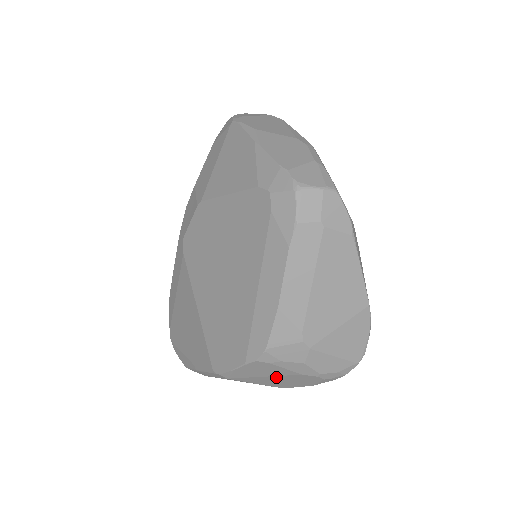
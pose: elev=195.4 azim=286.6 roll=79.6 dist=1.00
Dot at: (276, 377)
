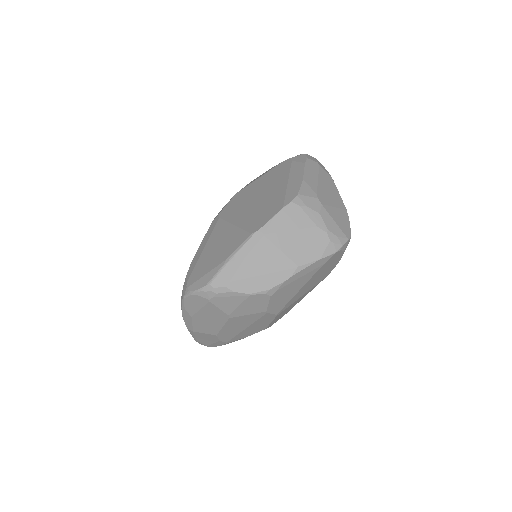
Dot at: (299, 233)
